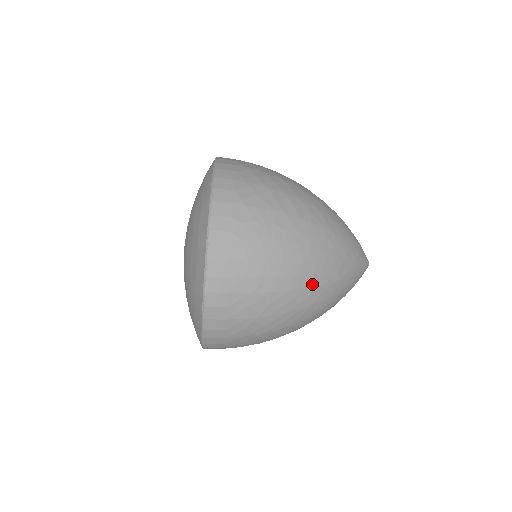
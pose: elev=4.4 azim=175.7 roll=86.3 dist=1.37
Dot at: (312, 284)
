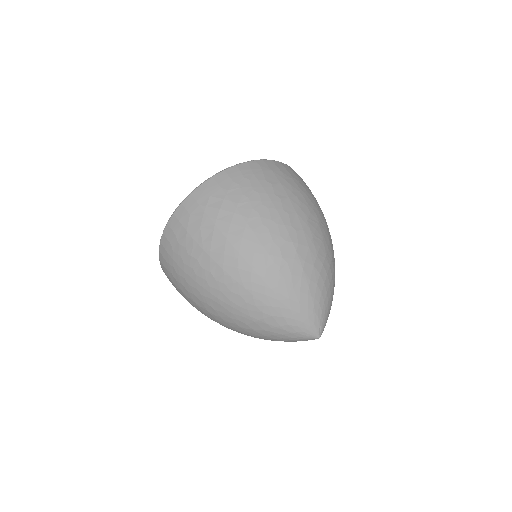
Dot at: (220, 316)
